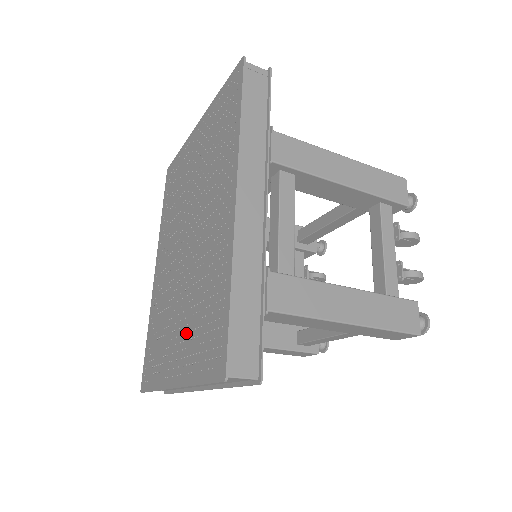
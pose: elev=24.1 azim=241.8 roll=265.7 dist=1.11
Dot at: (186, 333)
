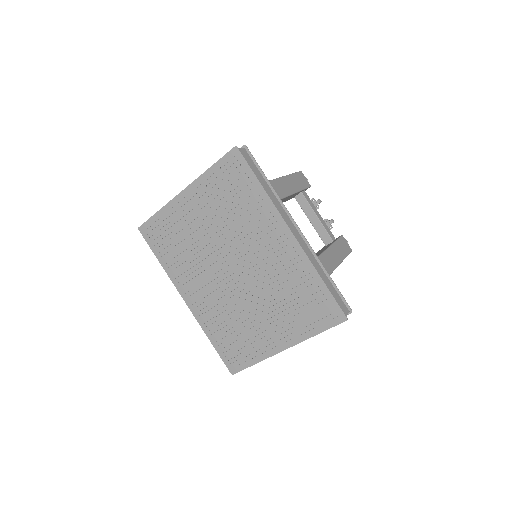
Dot at: (281, 318)
